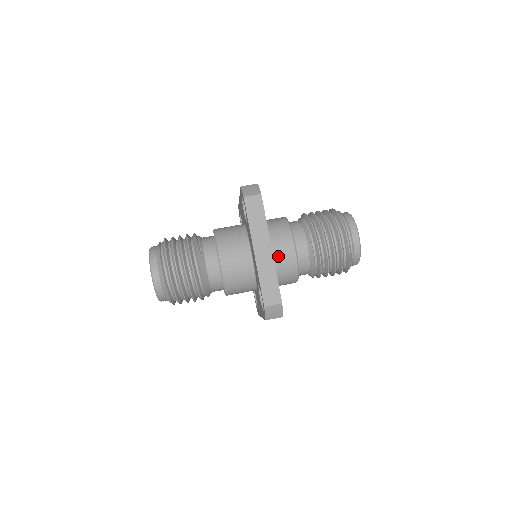
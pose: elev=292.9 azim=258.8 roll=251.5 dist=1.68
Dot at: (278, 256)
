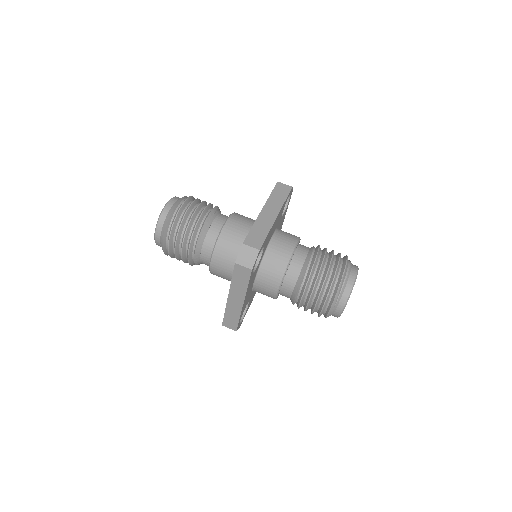
Dot at: (277, 244)
